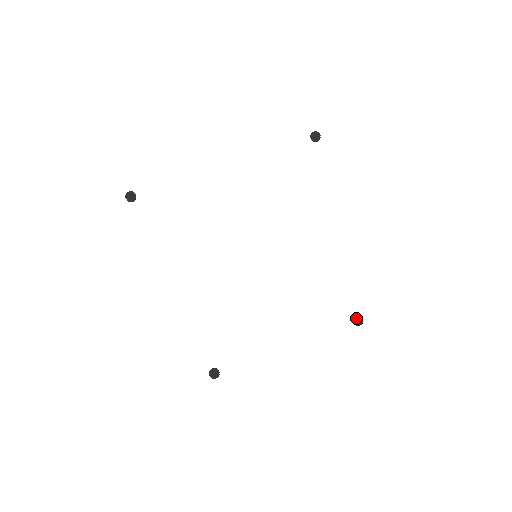
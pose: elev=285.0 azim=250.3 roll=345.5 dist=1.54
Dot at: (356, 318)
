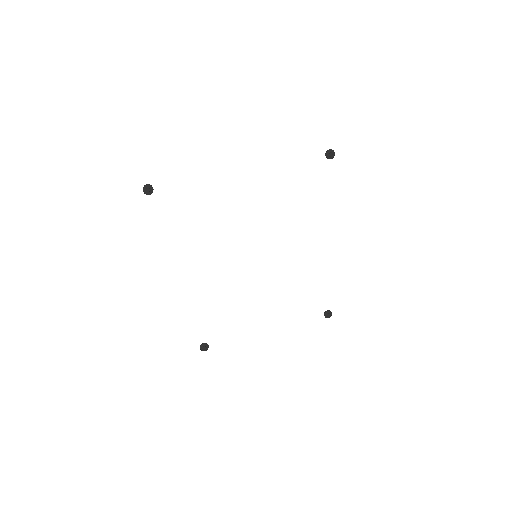
Dot at: (327, 312)
